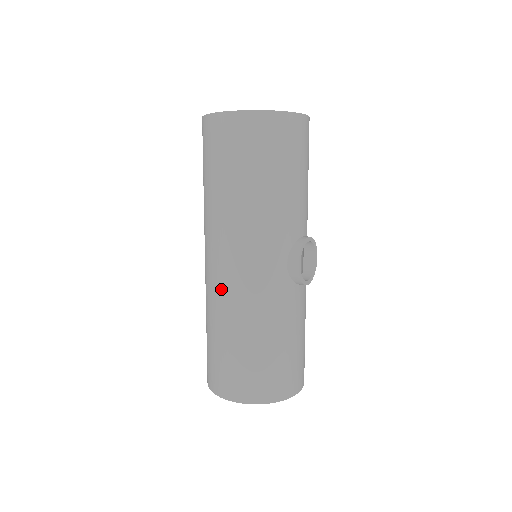
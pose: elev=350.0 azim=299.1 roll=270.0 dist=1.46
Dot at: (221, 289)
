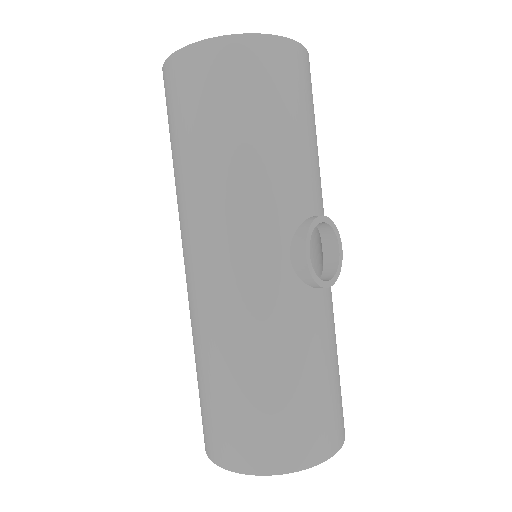
Dot at: (200, 302)
